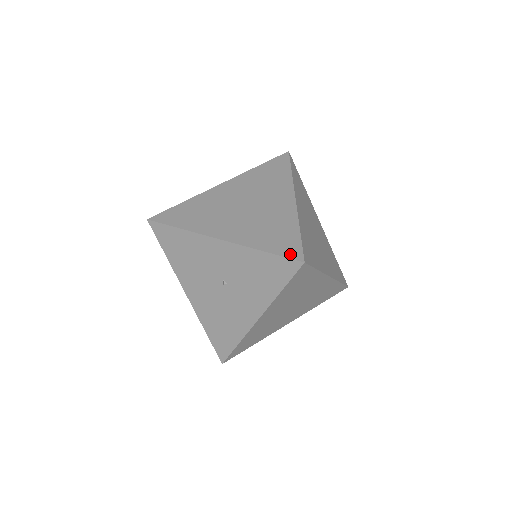
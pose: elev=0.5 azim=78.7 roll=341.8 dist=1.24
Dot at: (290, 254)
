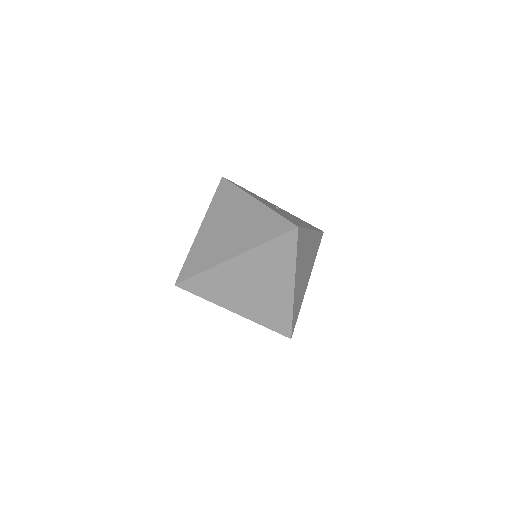
Dot at: (283, 333)
